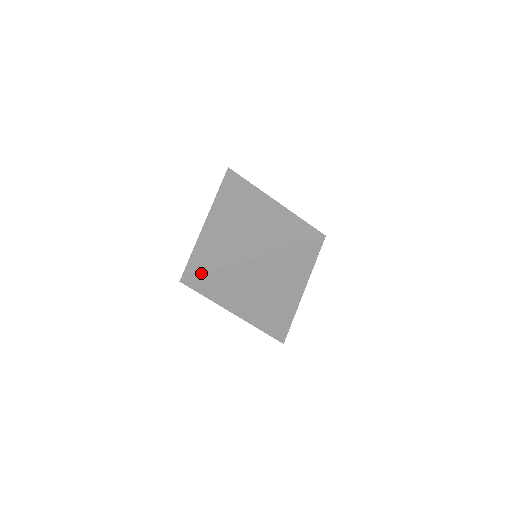
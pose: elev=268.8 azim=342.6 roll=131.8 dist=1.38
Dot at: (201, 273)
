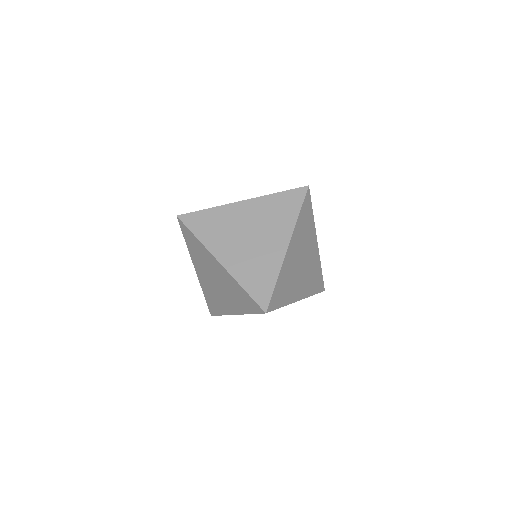
Dot at: (217, 315)
